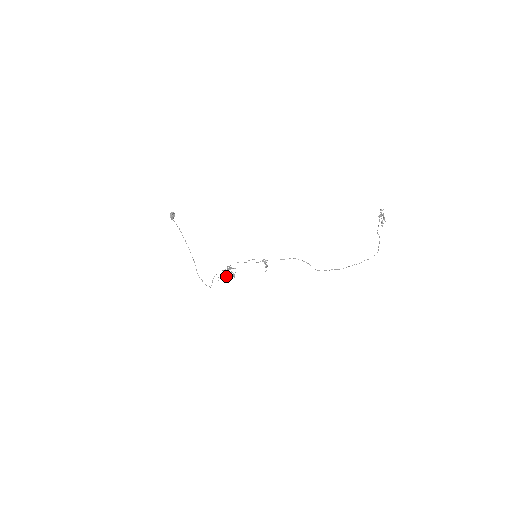
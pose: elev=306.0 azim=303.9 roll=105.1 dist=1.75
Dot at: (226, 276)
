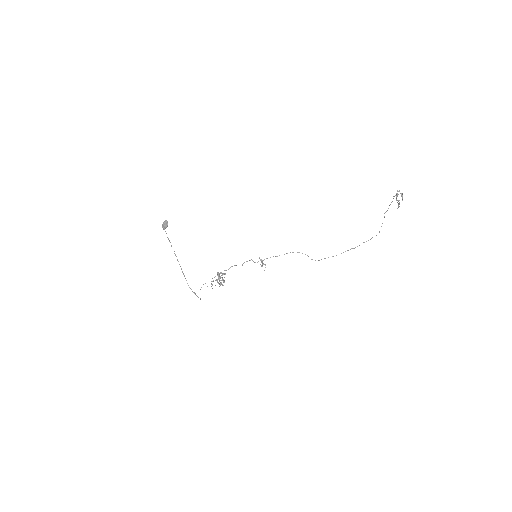
Dot at: (218, 283)
